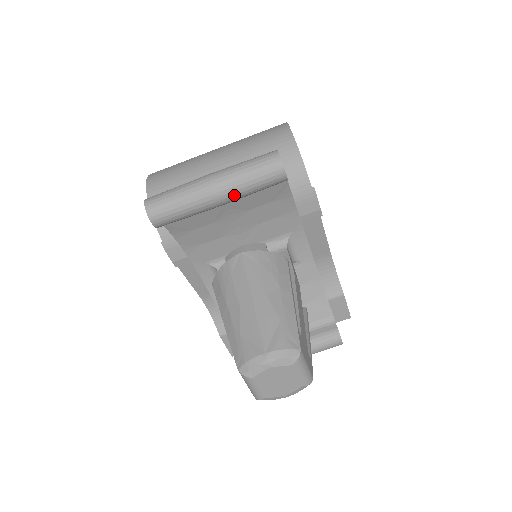
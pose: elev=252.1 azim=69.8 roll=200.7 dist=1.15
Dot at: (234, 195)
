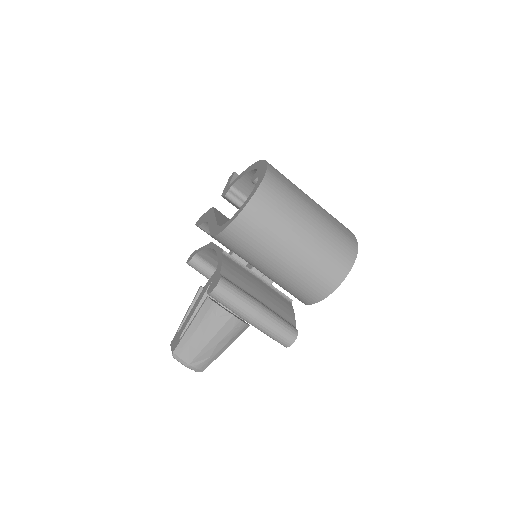
Dot at: occluded
